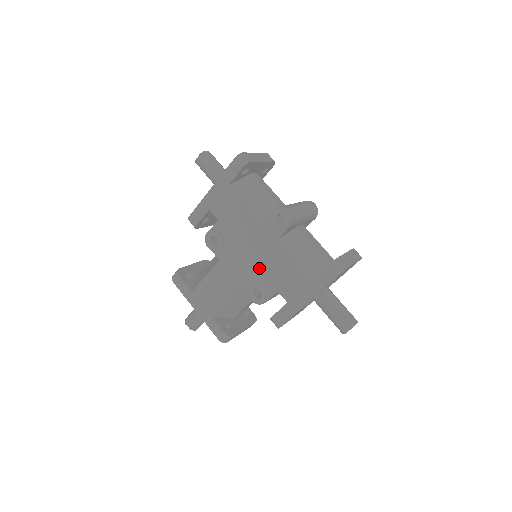
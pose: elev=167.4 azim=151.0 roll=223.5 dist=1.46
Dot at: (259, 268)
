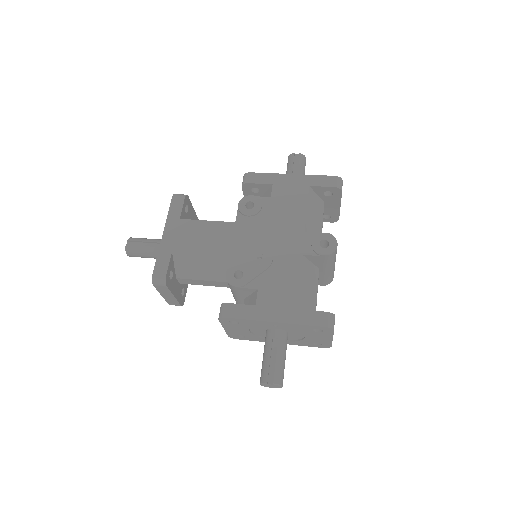
Dot at: (264, 258)
